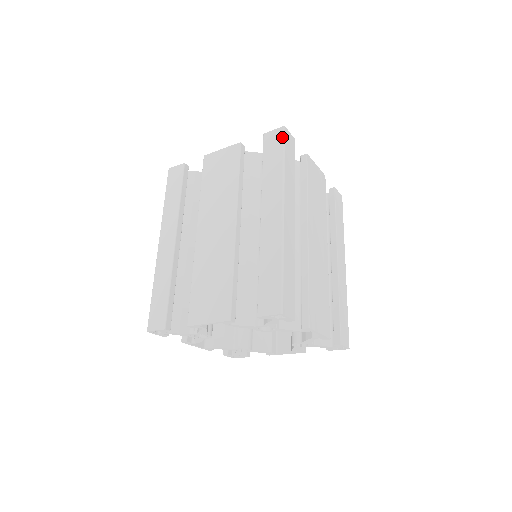
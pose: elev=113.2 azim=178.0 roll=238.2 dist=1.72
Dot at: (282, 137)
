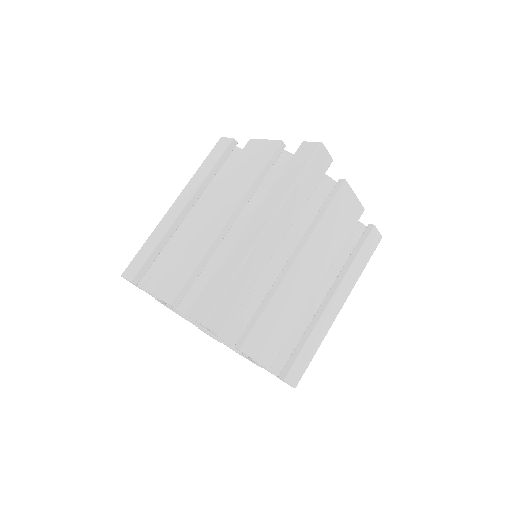
Dot at: (313, 153)
